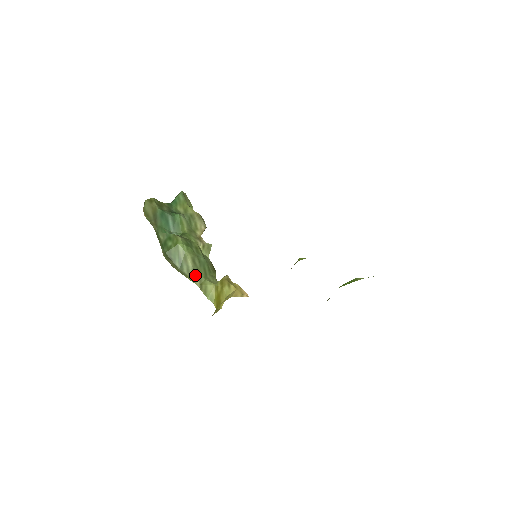
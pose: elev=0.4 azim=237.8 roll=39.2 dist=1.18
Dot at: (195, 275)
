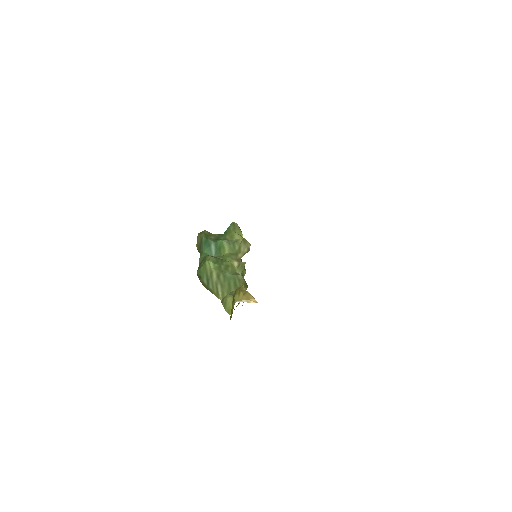
Dot at: (218, 289)
